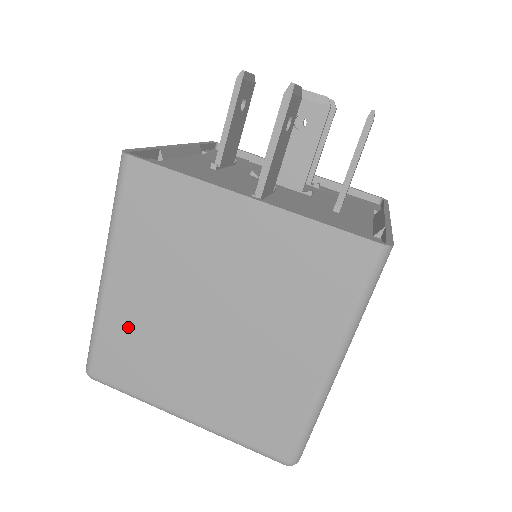
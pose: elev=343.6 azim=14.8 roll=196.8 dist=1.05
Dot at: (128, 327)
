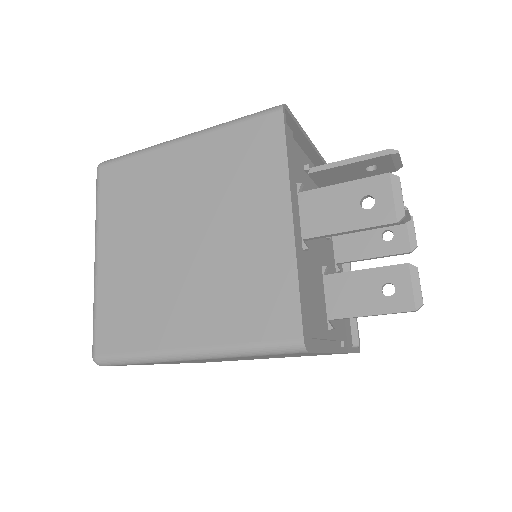
Dot at: occluded
